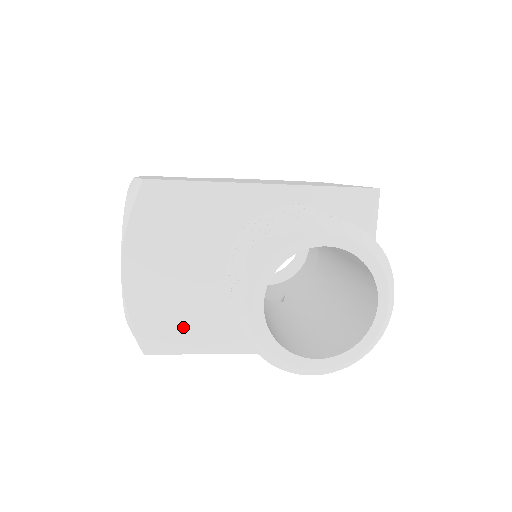
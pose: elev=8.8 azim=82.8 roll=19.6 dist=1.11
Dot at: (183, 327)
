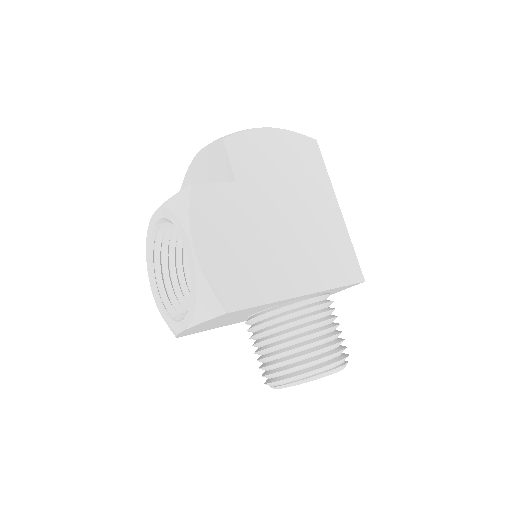
Dot at: occluded
